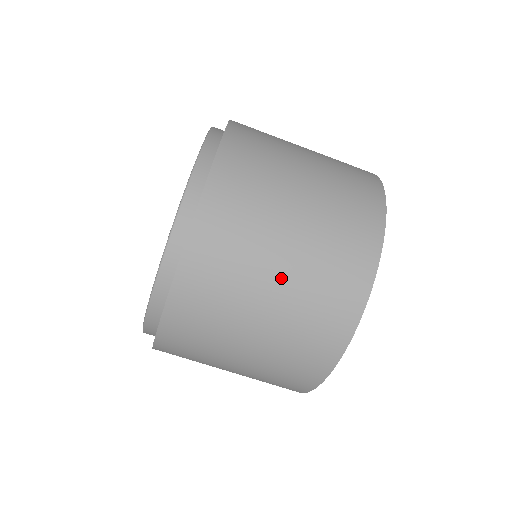
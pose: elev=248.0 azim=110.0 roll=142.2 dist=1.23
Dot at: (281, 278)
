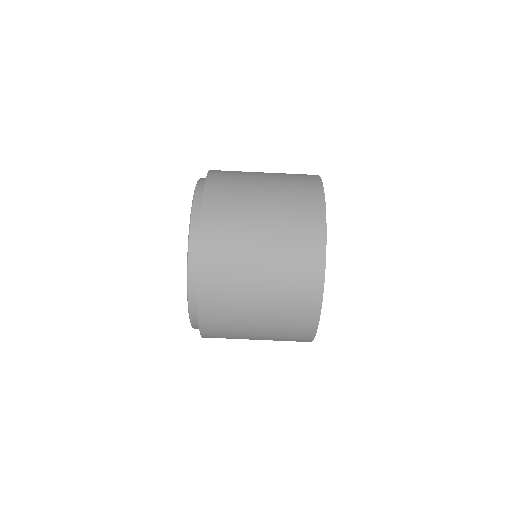
Dot at: (265, 236)
